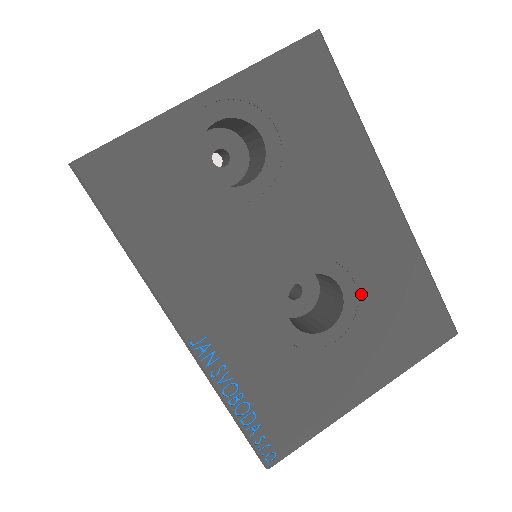
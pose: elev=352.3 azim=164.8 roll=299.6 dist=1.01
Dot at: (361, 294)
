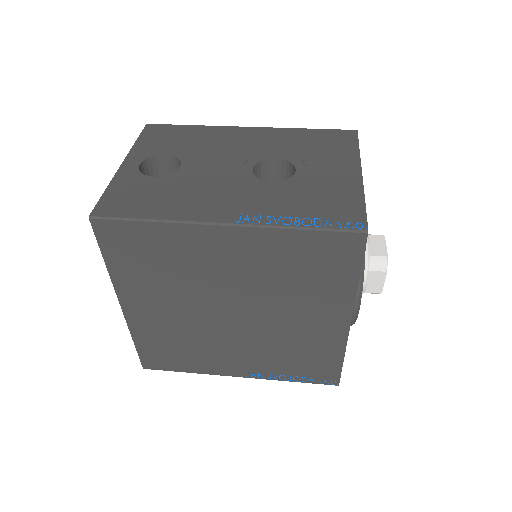
Dot at: (289, 153)
